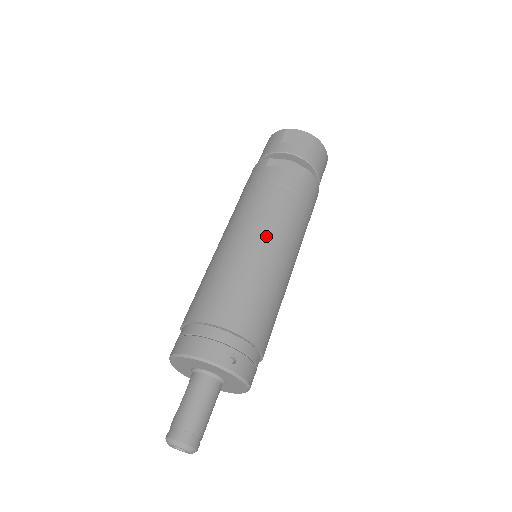
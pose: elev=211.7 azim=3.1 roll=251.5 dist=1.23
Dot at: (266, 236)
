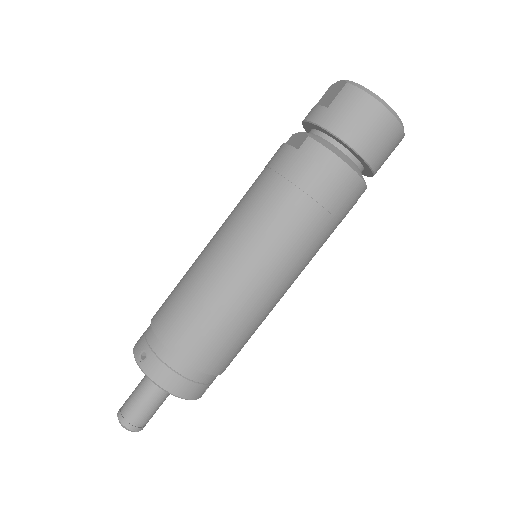
Dot at: (222, 232)
